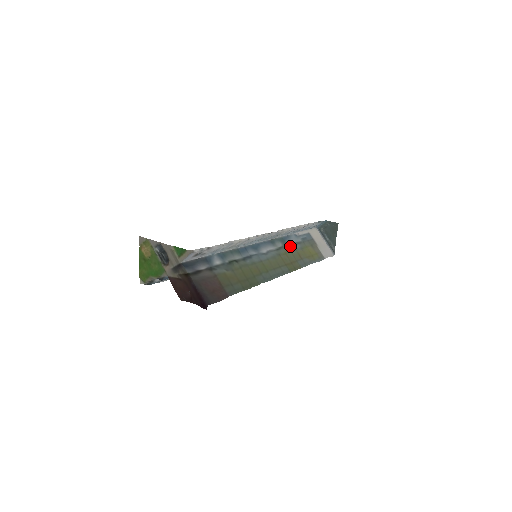
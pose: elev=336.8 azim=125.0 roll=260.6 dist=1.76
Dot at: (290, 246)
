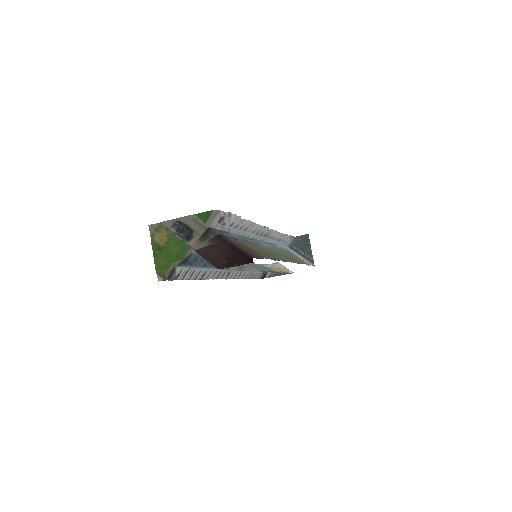
Dot at: (280, 249)
